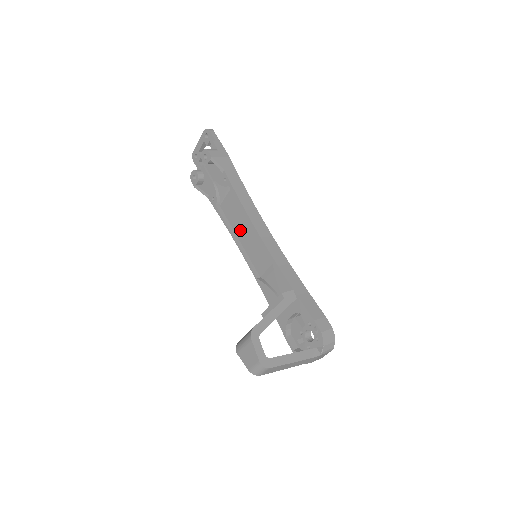
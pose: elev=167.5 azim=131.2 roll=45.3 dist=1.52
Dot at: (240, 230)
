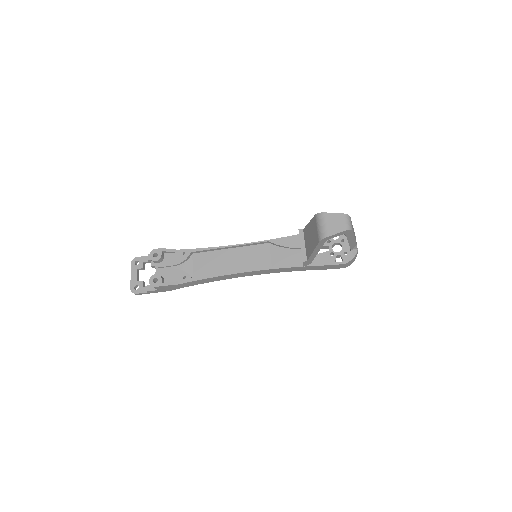
Dot at: (226, 267)
